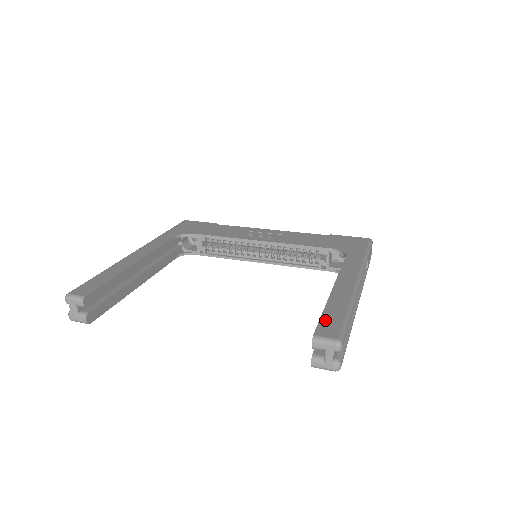
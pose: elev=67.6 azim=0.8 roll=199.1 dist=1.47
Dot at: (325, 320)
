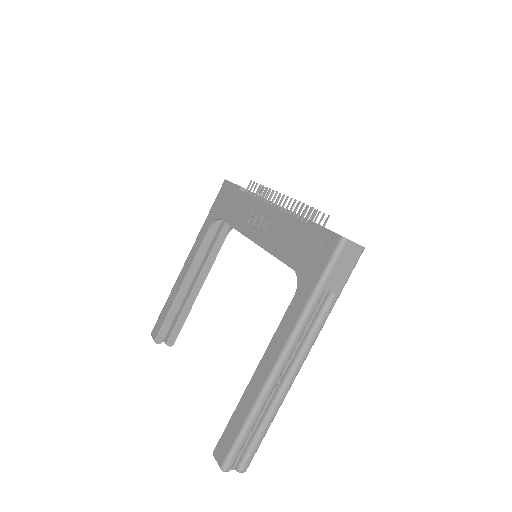
Dot at: (226, 433)
